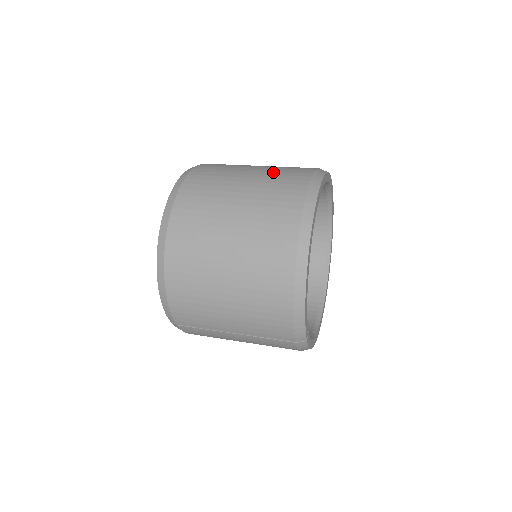
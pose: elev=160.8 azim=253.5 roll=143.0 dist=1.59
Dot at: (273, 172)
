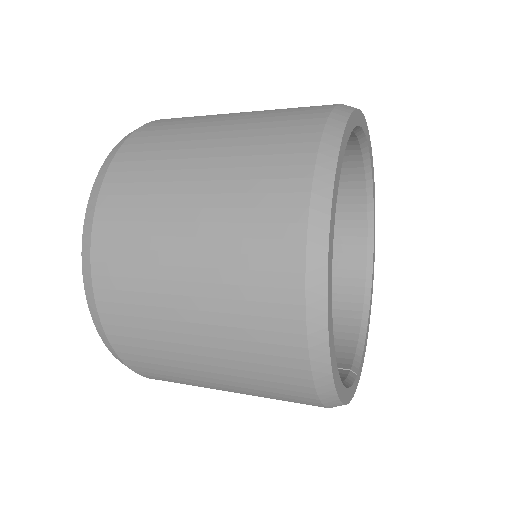
Dot at: (231, 210)
